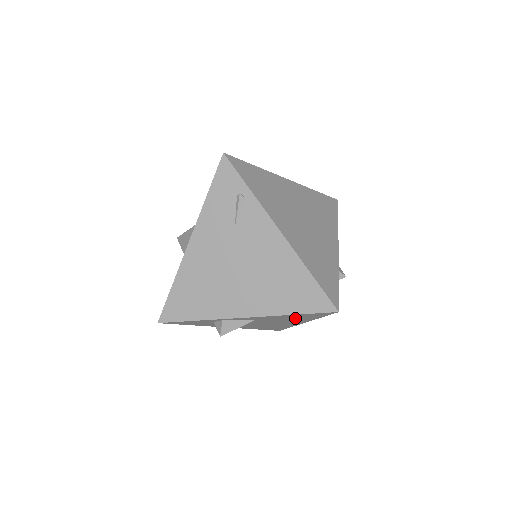
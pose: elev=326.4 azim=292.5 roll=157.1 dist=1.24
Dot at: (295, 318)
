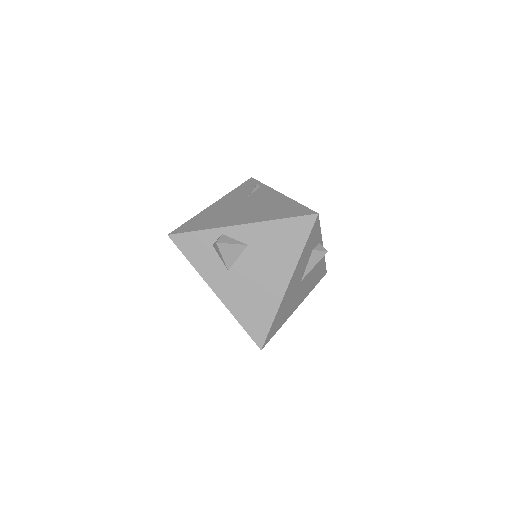
Dot at: (282, 245)
